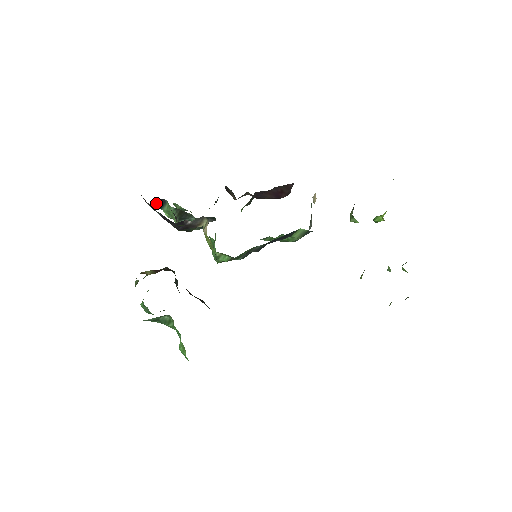
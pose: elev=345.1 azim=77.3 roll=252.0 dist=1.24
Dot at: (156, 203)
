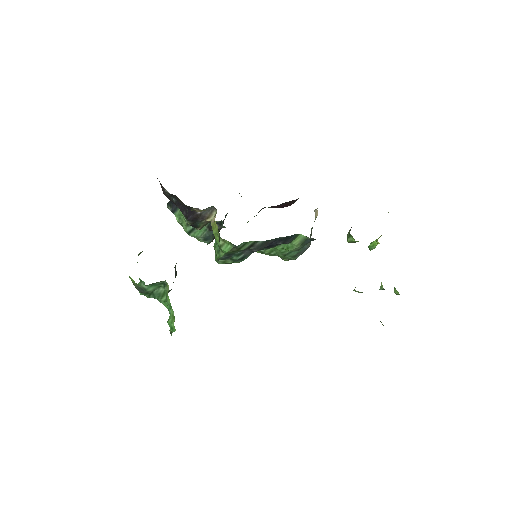
Dot at: (170, 207)
